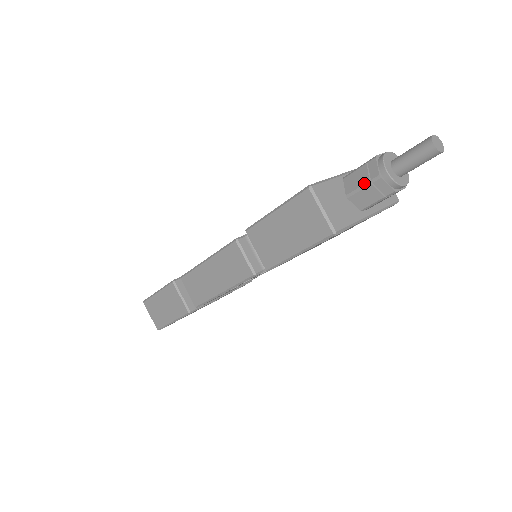
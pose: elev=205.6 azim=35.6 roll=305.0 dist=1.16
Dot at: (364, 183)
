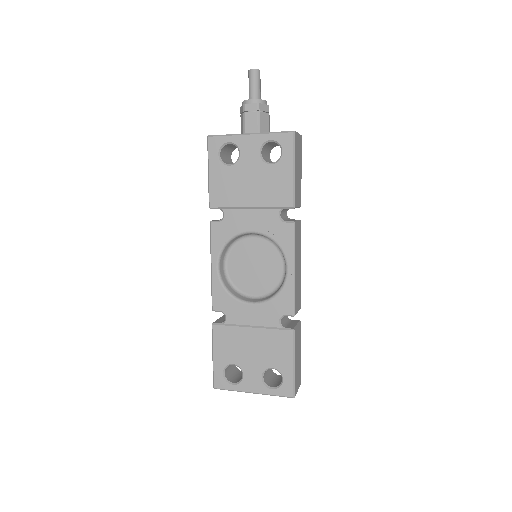
Dot at: occluded
